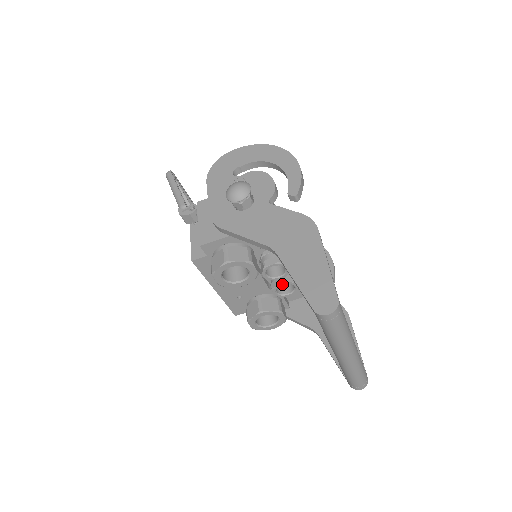
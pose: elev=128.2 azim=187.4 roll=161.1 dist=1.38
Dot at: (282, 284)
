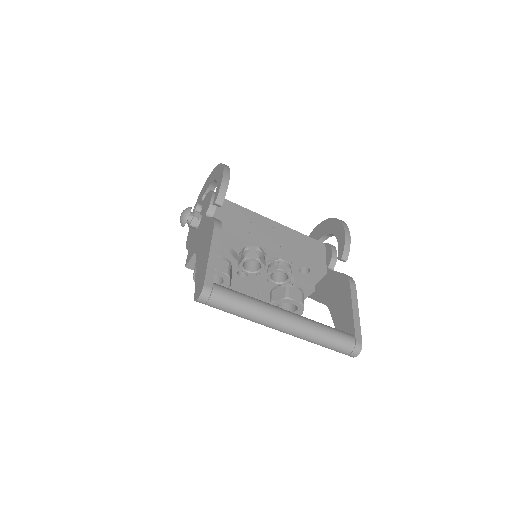
Dot at: (270, 274)
